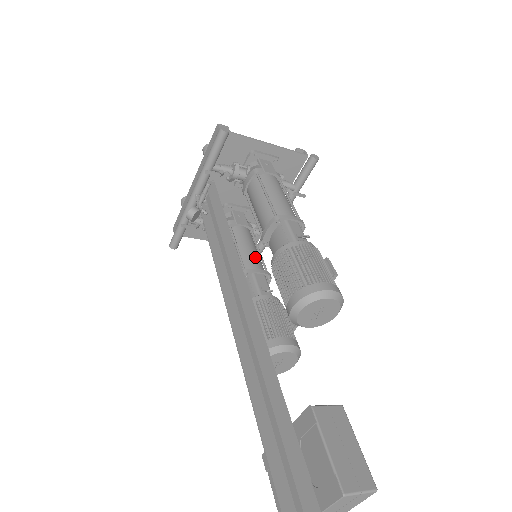
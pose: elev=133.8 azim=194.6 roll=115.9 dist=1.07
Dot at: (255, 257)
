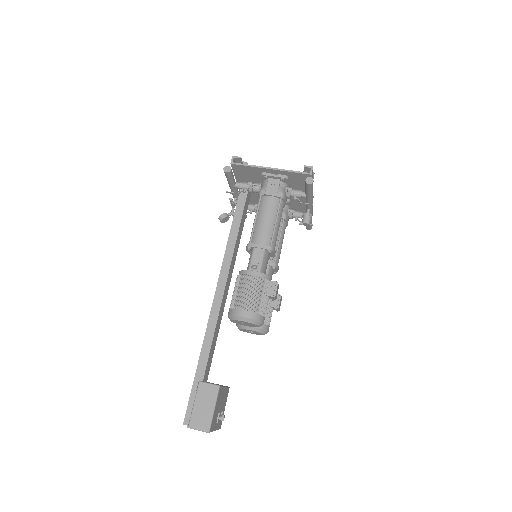
Dot at: occluded
